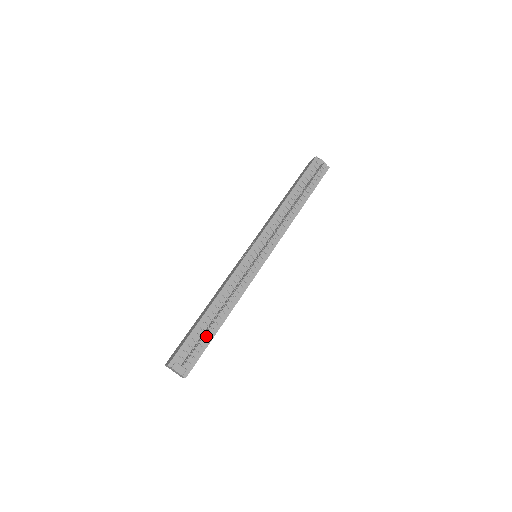
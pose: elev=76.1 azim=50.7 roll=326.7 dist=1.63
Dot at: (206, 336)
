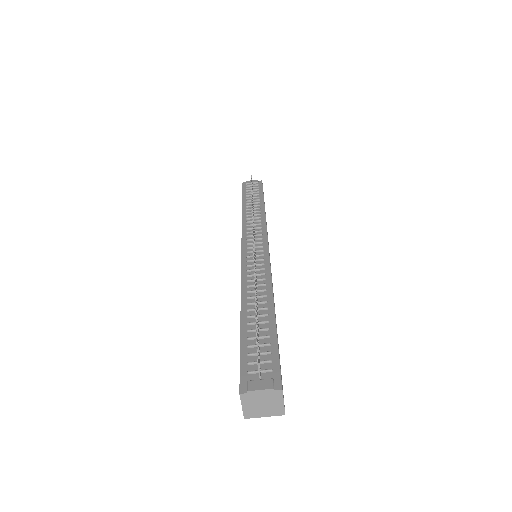
Dot at: (265, 334)
